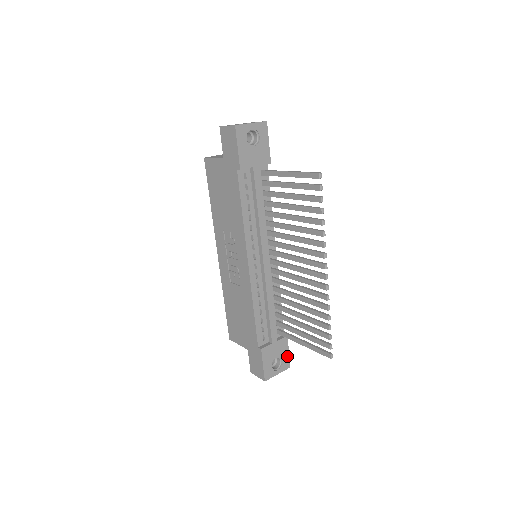
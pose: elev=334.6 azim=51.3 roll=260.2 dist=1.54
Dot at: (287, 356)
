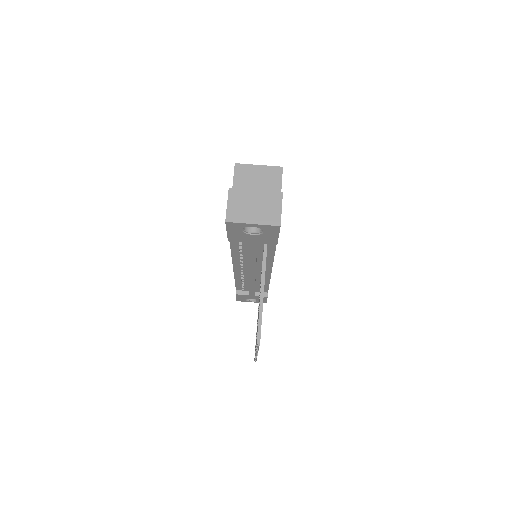
Dot at: (264, 300)
